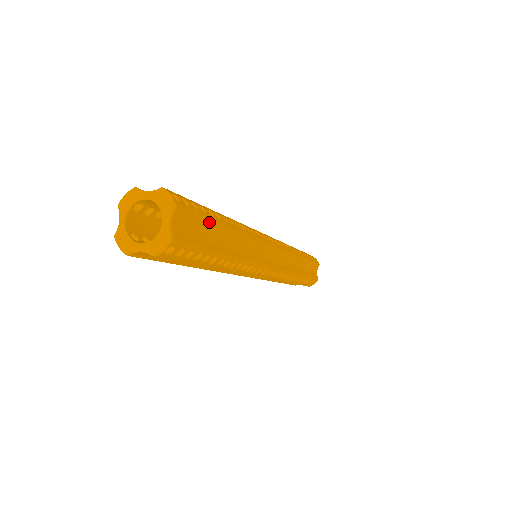
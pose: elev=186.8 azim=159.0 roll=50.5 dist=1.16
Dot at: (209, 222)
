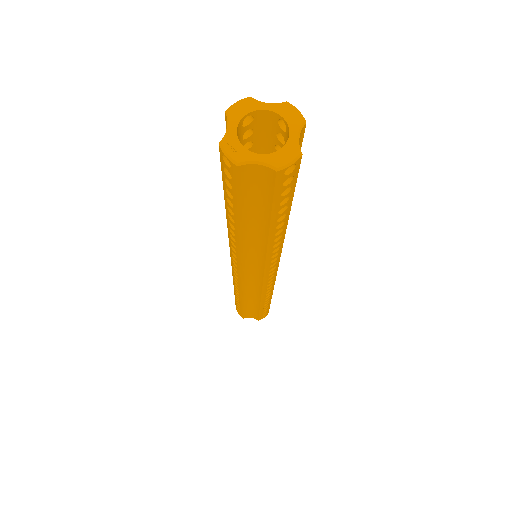
Dot at: occluded
